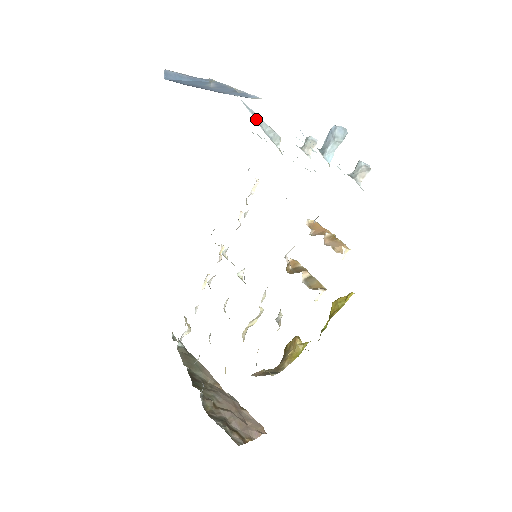
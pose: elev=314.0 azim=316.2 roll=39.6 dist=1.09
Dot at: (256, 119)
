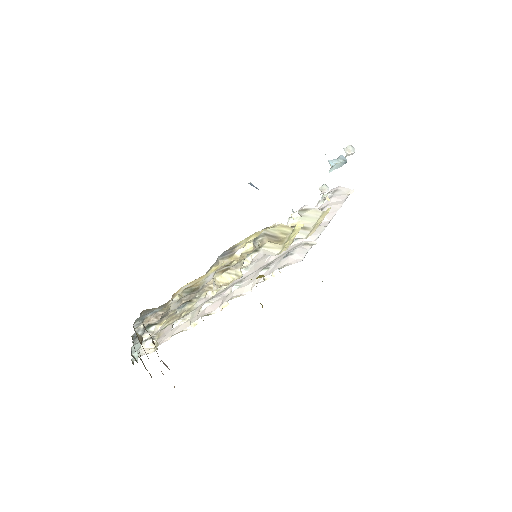
Dot at: occluded
